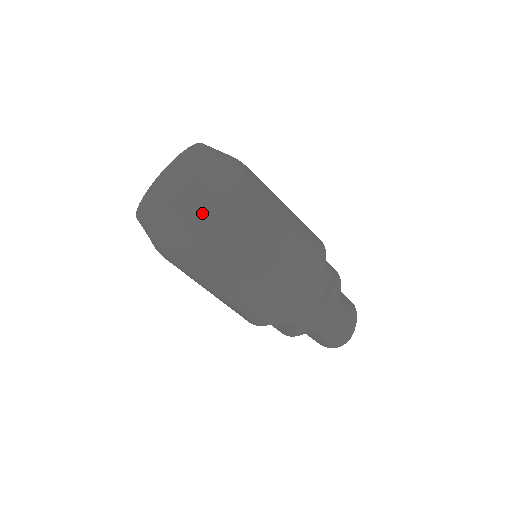
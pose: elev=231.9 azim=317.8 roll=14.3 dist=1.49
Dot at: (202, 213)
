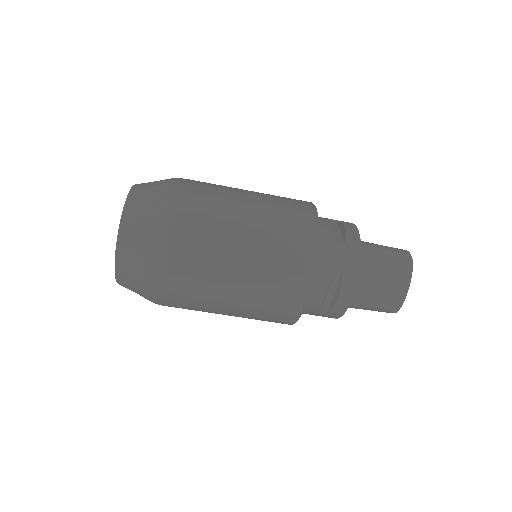
Dot at: (145, 296)
